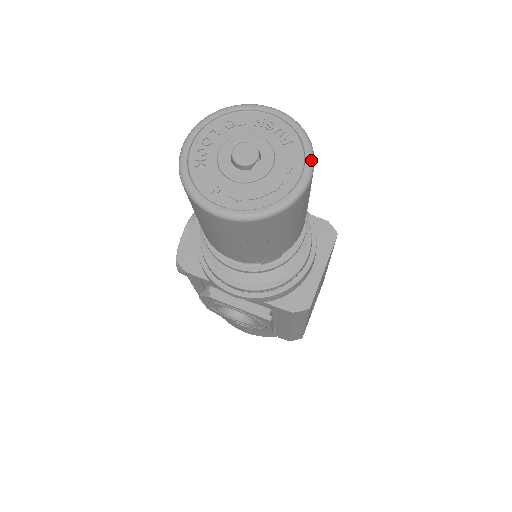
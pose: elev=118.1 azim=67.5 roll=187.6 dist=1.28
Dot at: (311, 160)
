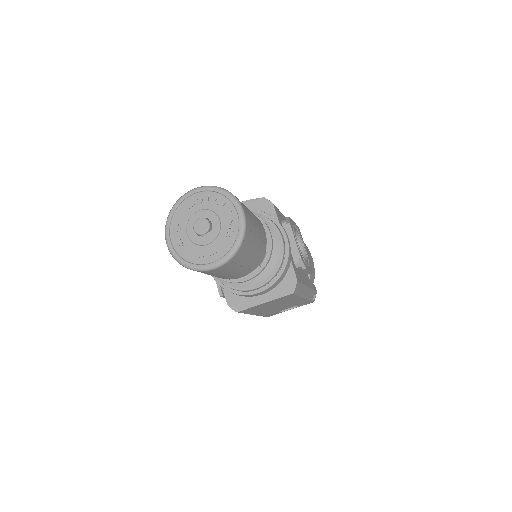
Dot at: (225, 260)
